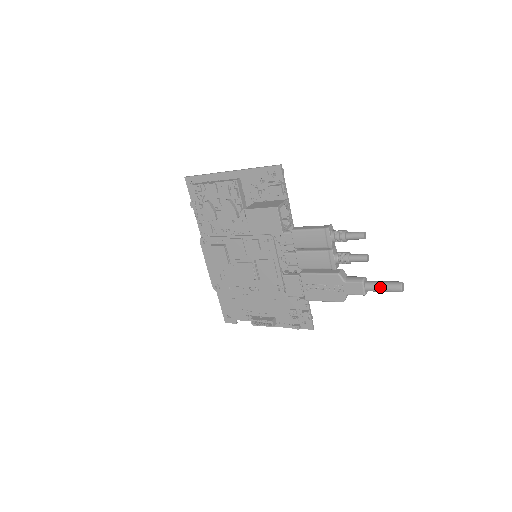
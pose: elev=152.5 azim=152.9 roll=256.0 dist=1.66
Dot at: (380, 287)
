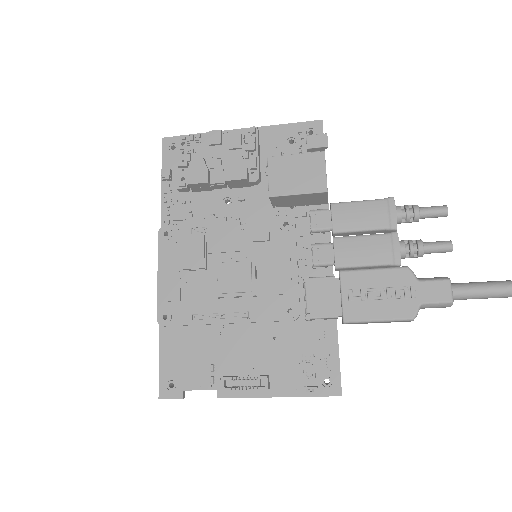
Dot at: (478, 286)
